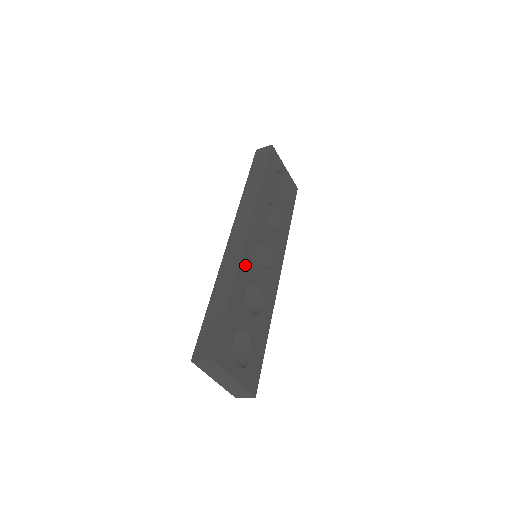
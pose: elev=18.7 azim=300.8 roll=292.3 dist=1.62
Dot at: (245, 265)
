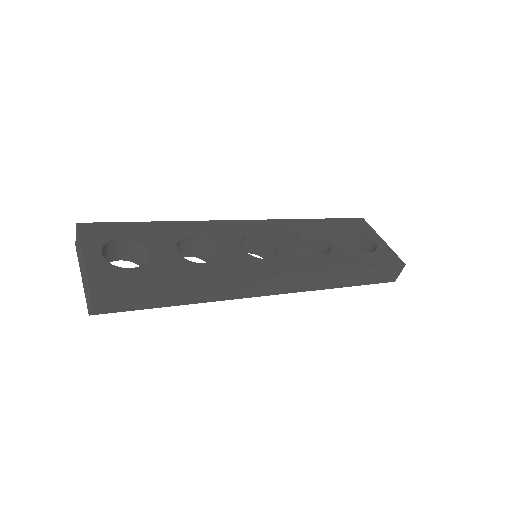
Dot at: (210, 228)
